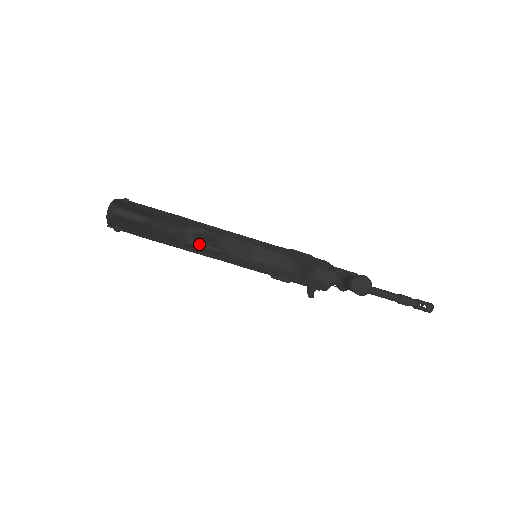
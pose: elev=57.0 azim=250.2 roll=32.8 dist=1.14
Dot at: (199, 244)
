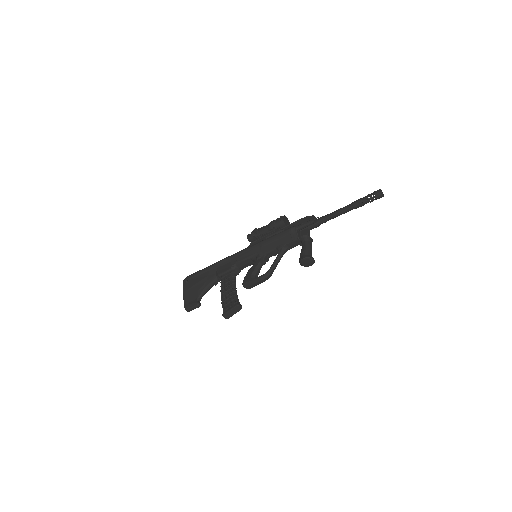
Dot at: occluded
